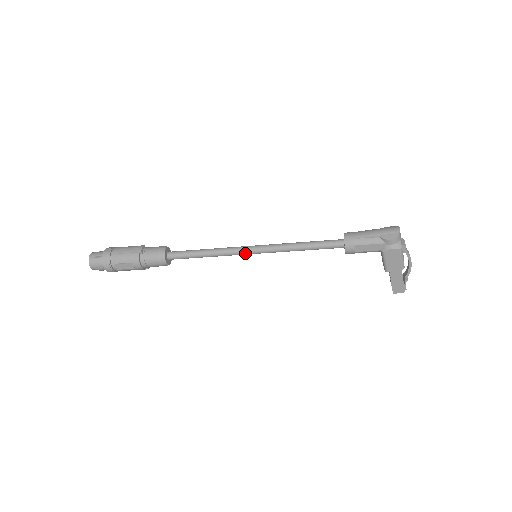
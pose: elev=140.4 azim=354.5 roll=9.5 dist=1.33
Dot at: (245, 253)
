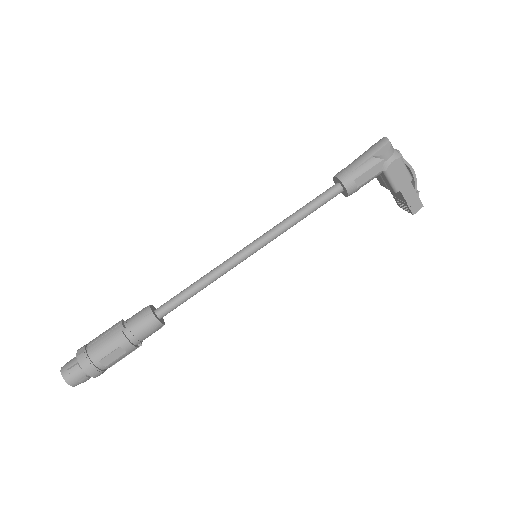
Dot at: (243, 258)
